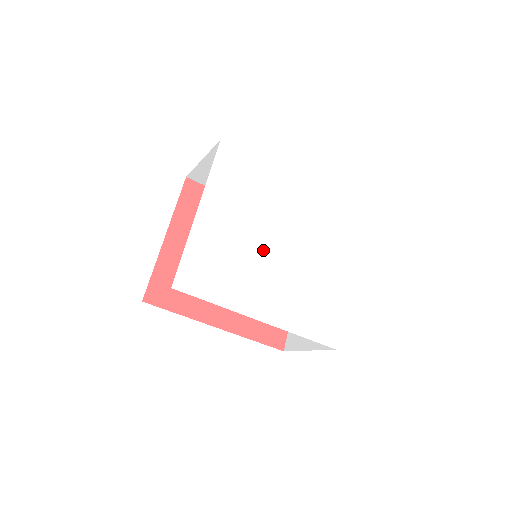
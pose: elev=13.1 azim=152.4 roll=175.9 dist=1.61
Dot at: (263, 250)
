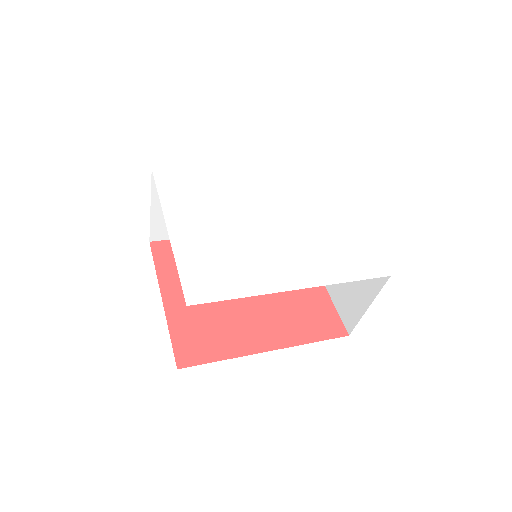
Dot at: (254, 231)
